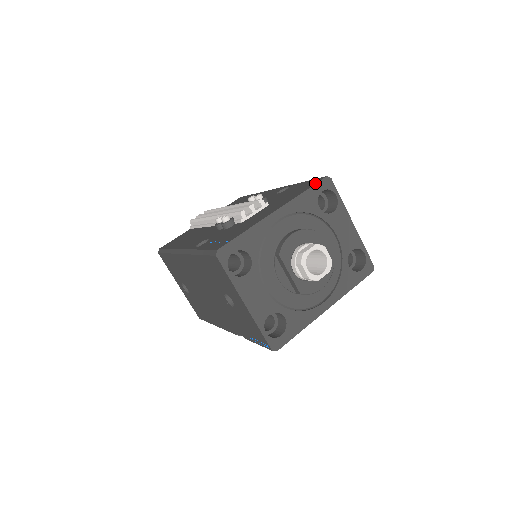
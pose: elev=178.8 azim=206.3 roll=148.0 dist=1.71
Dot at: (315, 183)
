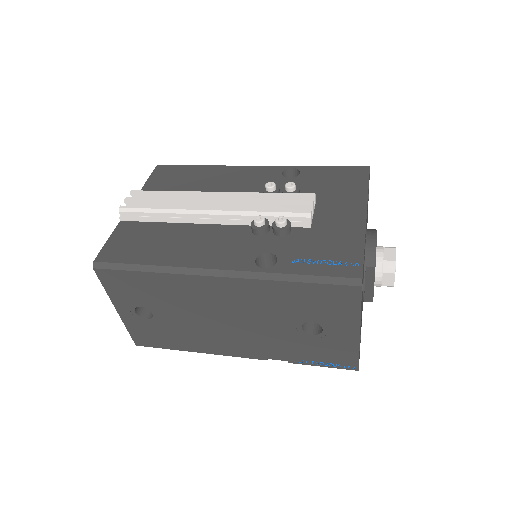
Dot at: (368, 175)
